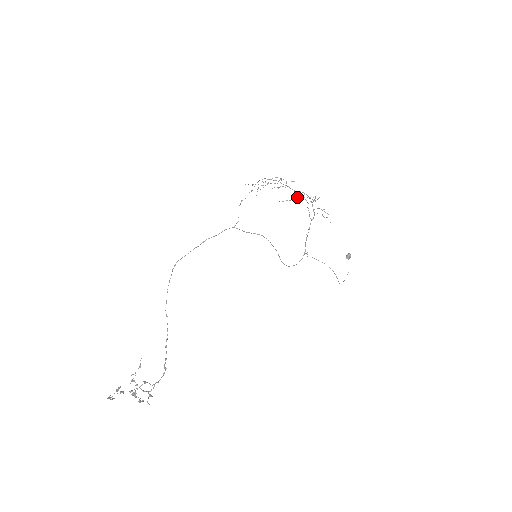
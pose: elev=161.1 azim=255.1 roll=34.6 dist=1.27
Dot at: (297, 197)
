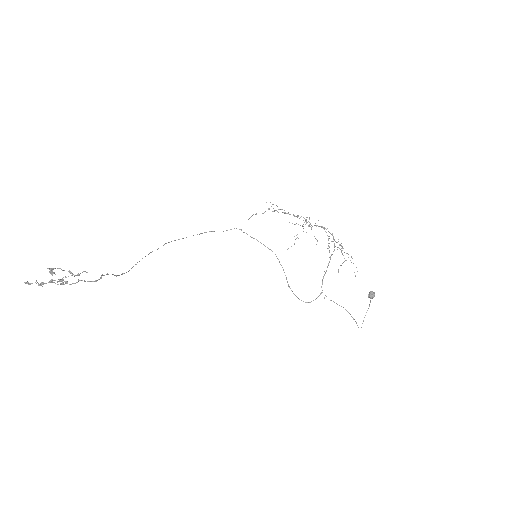
Dot at: (316, 226)
